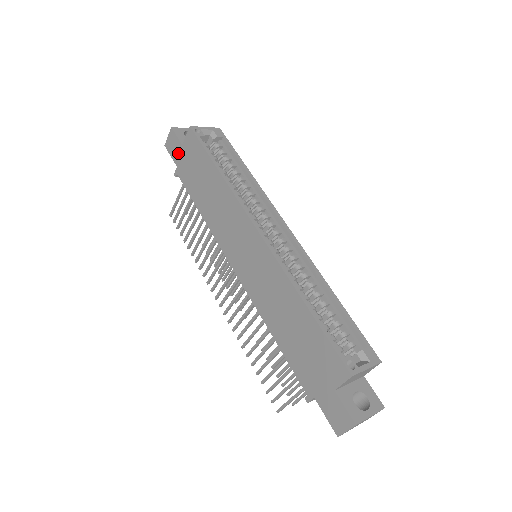
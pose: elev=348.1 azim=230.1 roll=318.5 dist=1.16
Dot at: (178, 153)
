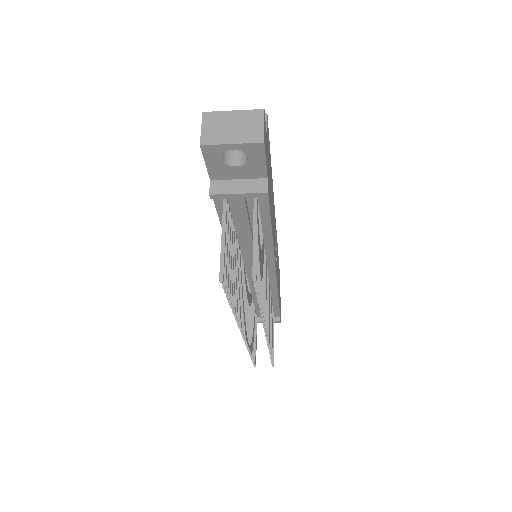
Dot at: occluded
